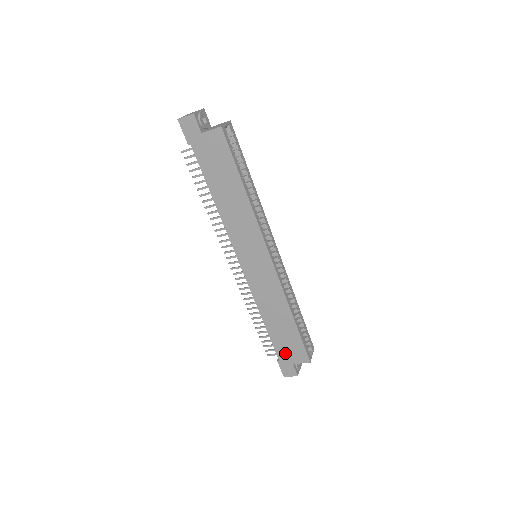
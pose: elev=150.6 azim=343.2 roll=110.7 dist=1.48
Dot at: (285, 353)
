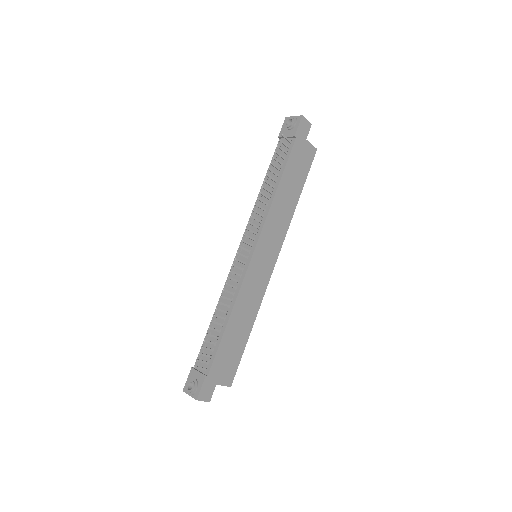
Dot at: (219, 368)
